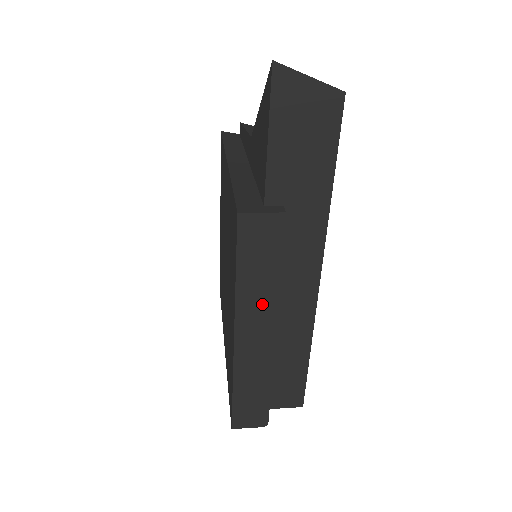
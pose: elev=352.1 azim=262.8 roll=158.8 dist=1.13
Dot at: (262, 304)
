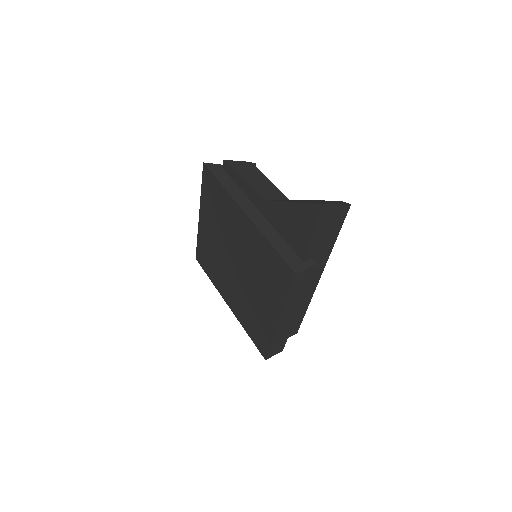
Dot at: (295, 304)
